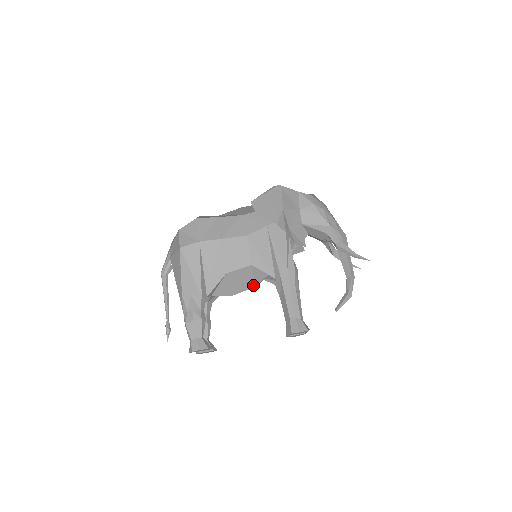
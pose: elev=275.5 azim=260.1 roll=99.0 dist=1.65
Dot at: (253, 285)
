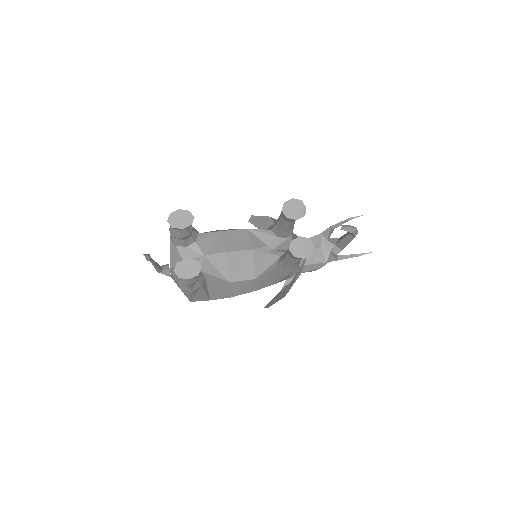
Dot at: (250, 248)
